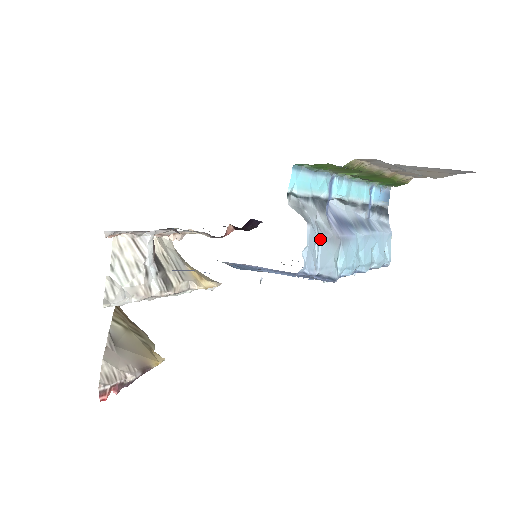
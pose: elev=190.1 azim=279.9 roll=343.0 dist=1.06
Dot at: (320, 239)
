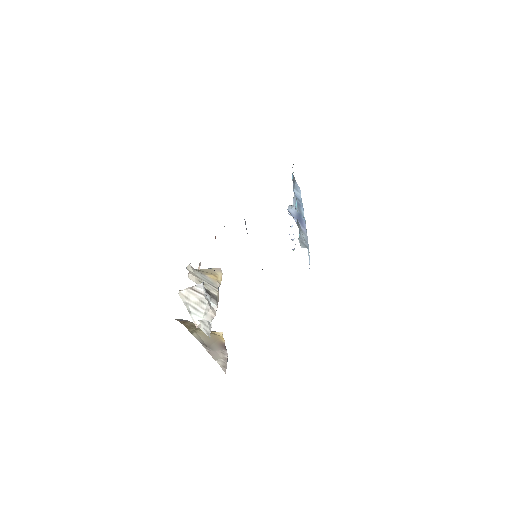
Dot at: occluded
